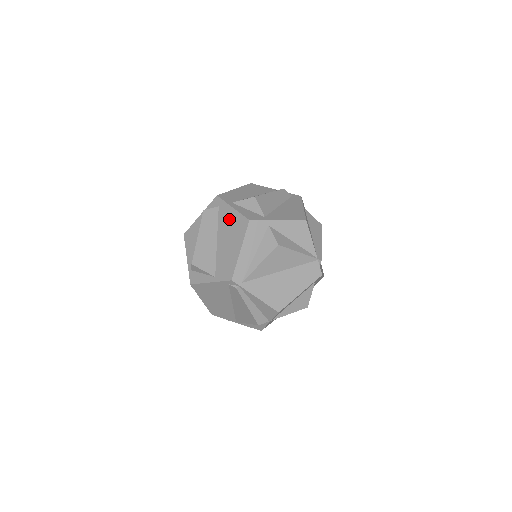
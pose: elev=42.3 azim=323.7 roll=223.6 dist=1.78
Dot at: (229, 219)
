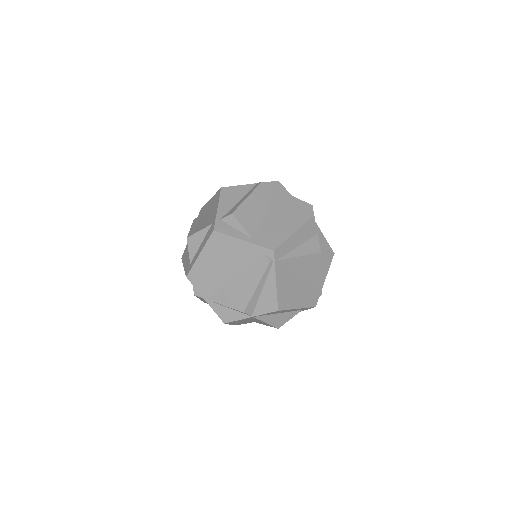
Dot at: (288, 204)
